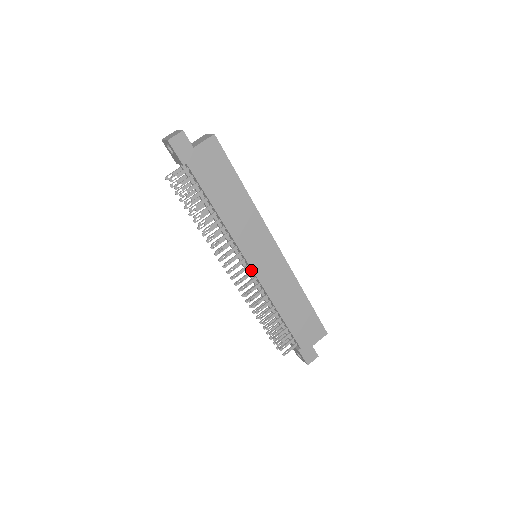
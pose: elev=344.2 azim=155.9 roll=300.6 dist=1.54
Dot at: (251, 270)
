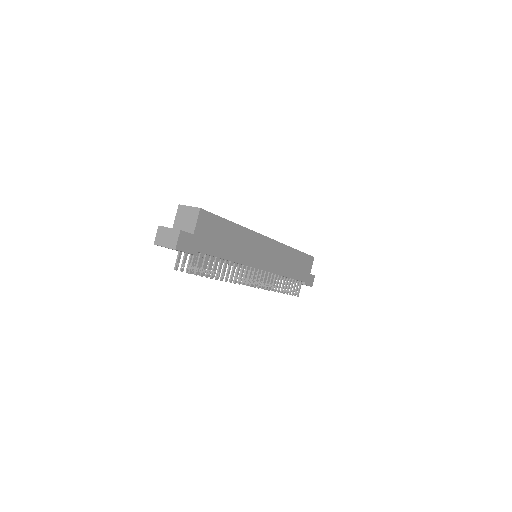
Dot at: (261, 270)
